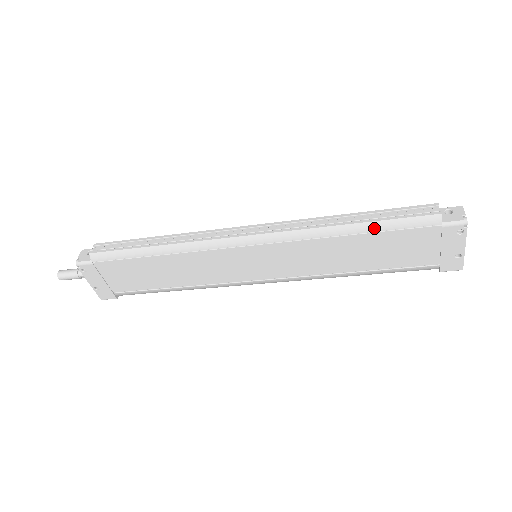
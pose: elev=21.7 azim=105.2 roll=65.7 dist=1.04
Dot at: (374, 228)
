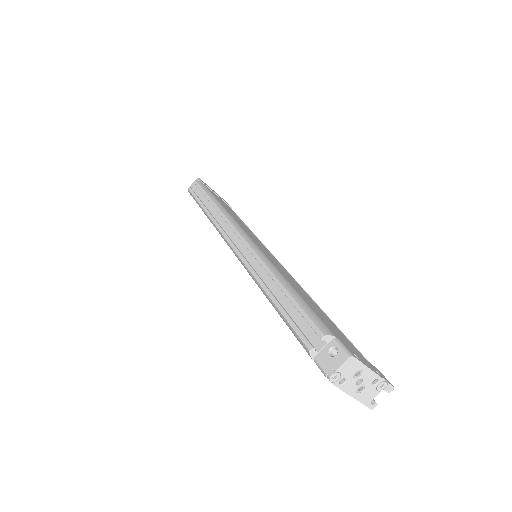
Dot at: (278, 312)
